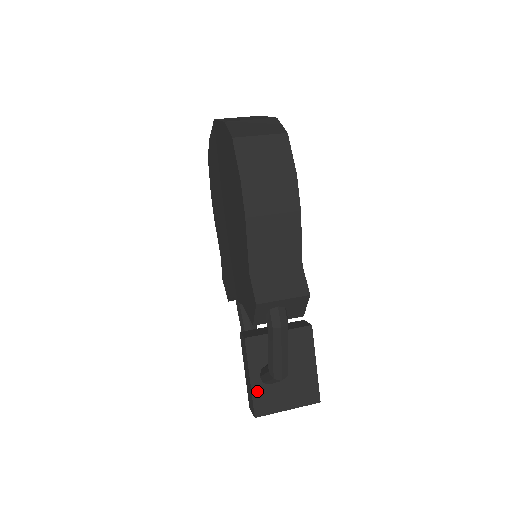
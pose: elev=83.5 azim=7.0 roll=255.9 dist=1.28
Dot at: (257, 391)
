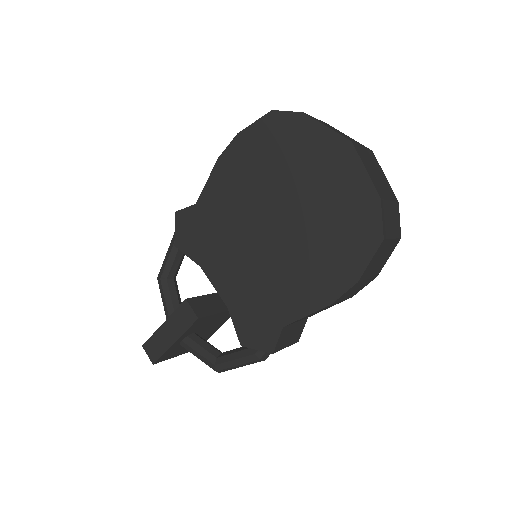
Dot at: (171, 349)
